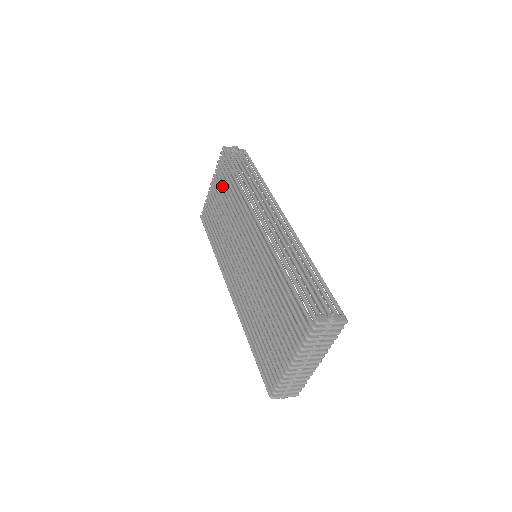
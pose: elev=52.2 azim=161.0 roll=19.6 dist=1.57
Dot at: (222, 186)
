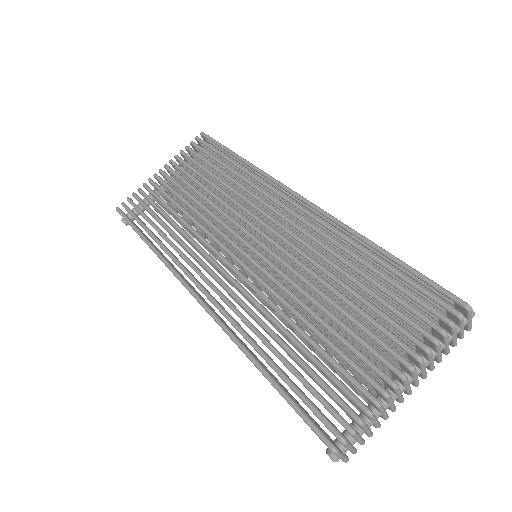
Dot at: (196, 170)
